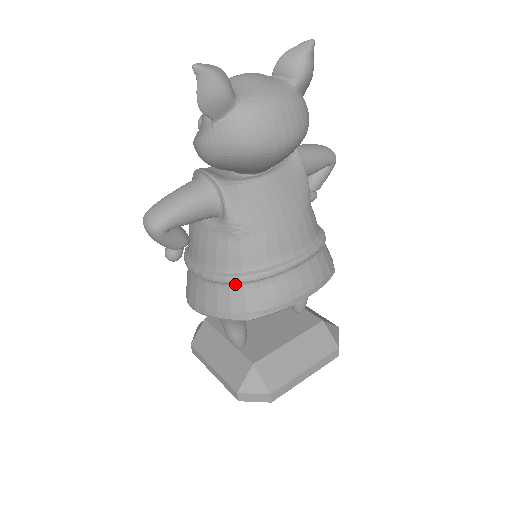
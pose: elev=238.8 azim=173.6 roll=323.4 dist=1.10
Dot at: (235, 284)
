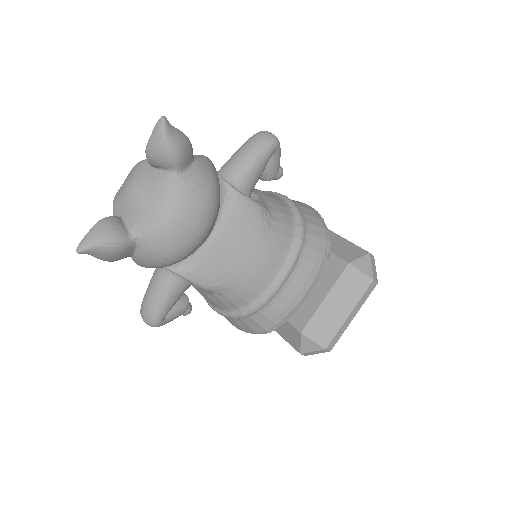
Dot at: (243, 317)
